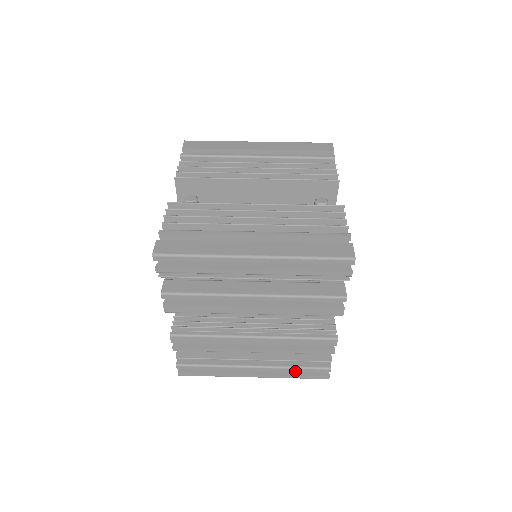
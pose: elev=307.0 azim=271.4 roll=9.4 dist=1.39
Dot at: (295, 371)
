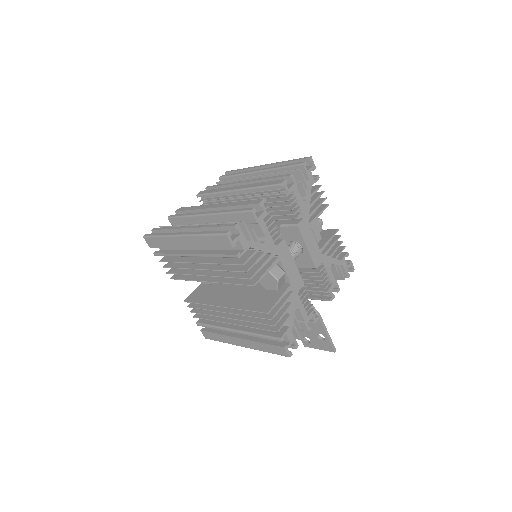
Dot at: occluded
